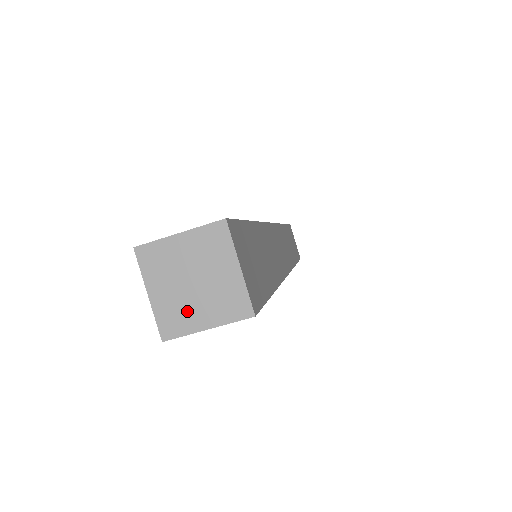
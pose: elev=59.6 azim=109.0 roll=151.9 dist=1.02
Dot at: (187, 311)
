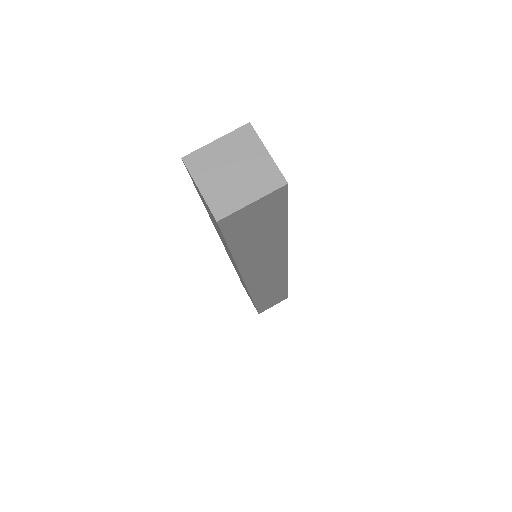
Dot at: (233, 193)
